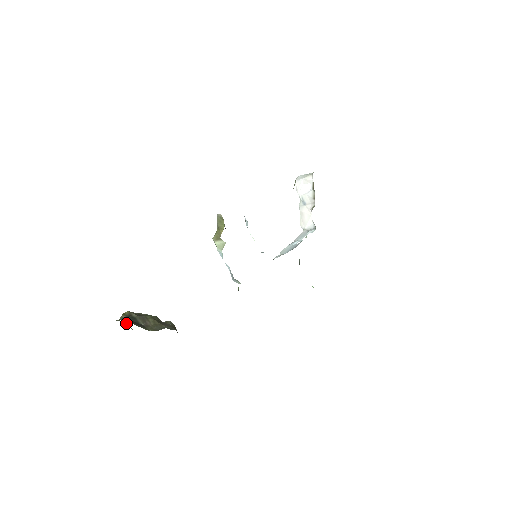
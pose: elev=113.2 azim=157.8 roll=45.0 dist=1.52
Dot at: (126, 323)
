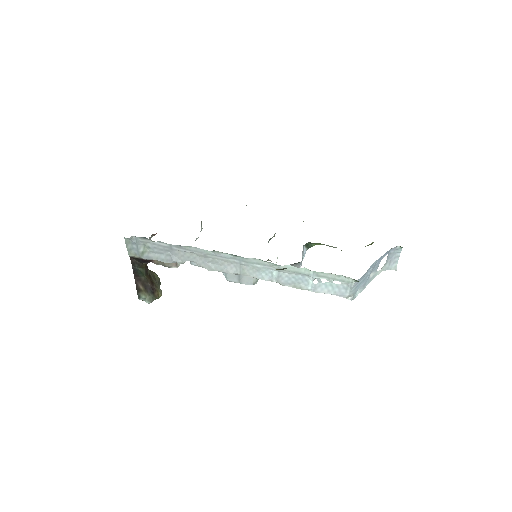
Dot at: occluded
